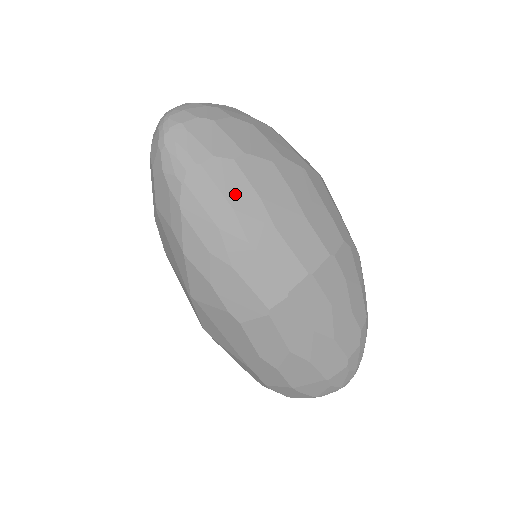
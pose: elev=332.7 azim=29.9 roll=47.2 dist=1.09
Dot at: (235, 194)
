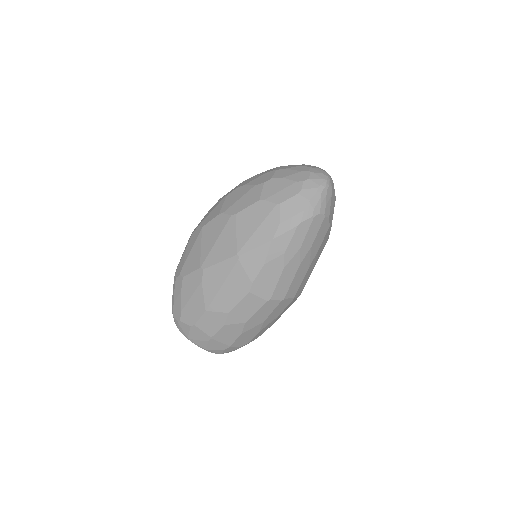
Dot at: (317, 241)
